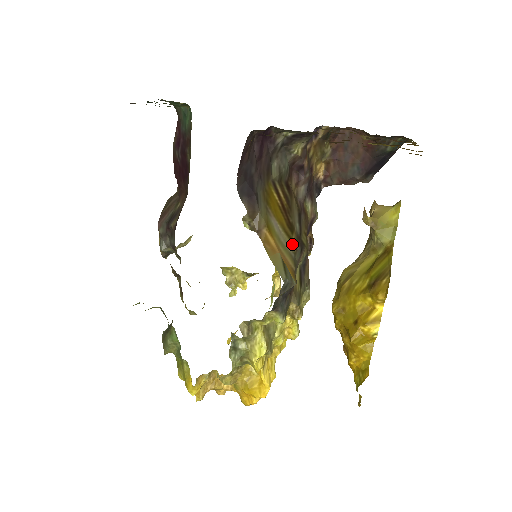
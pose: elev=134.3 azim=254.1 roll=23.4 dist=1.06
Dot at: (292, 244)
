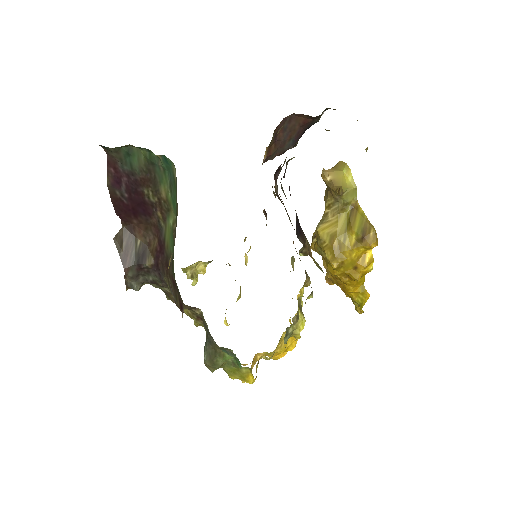
Dot at: occluded
